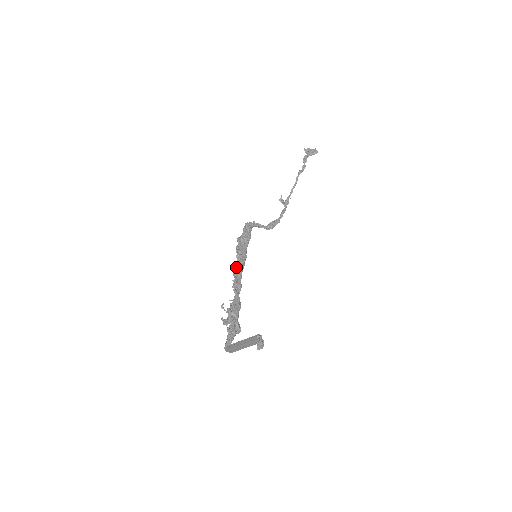
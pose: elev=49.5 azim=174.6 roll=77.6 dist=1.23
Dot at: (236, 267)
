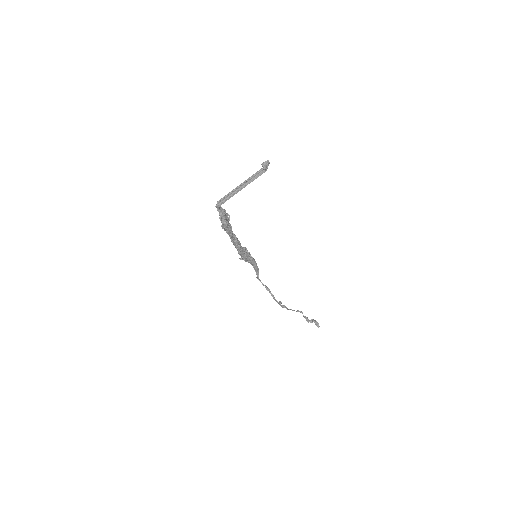
Dot at: (240, 244)
